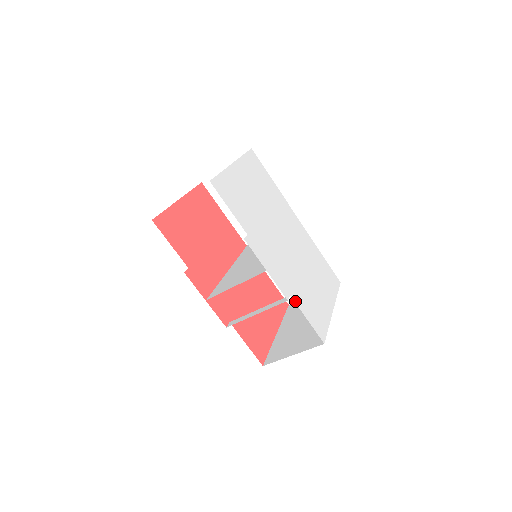
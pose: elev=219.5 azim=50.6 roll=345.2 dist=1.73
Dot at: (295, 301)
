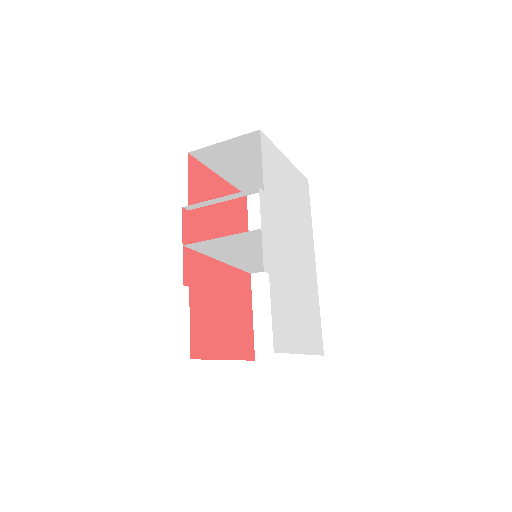
Dot at: (270, 284)
